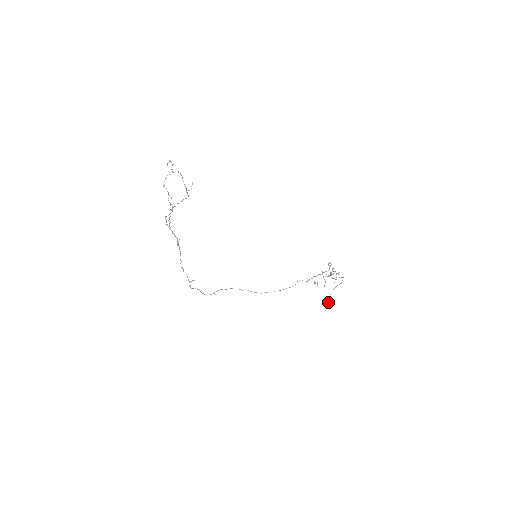
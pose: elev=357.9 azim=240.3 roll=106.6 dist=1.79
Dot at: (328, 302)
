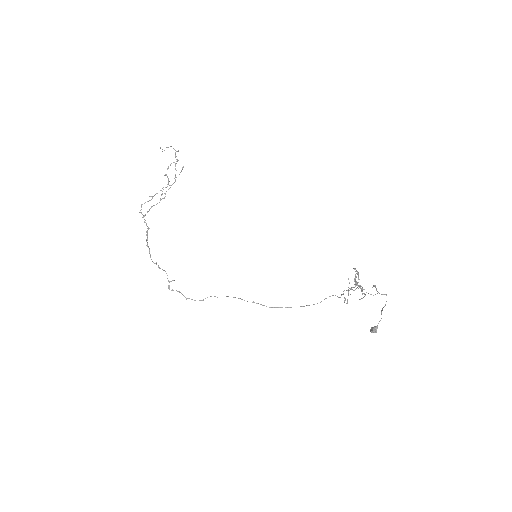
Dot at: (375, 332)
